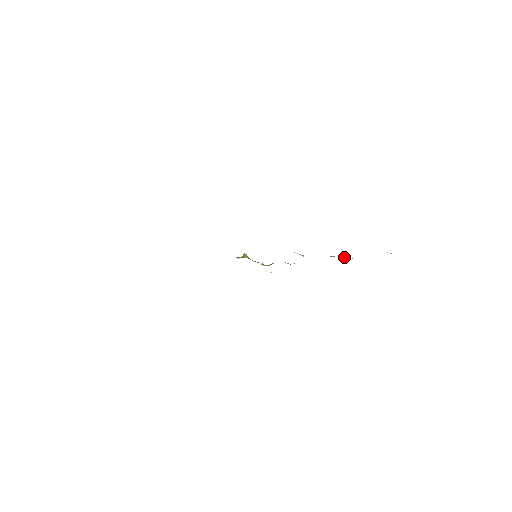
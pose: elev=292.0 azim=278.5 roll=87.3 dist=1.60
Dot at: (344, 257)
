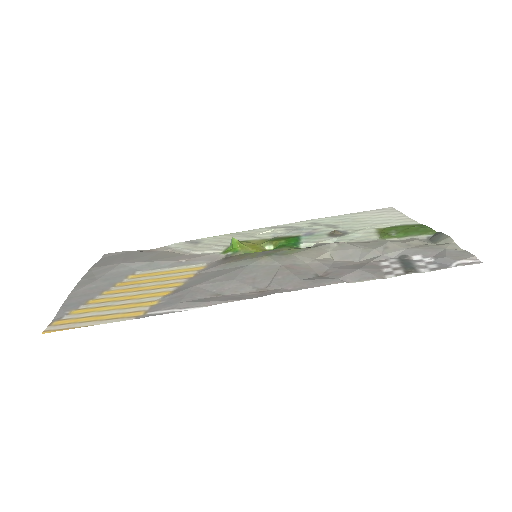
Dot at: (392, 252)
